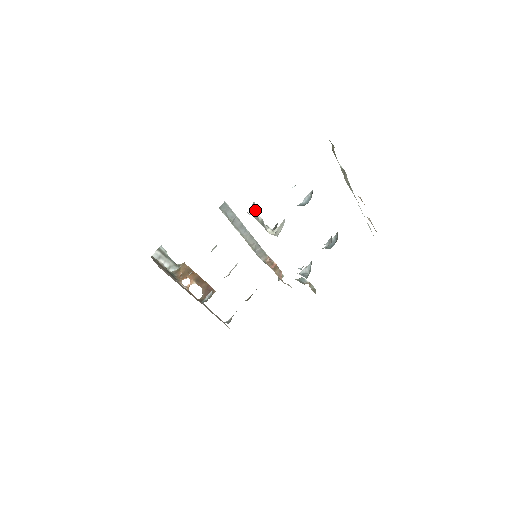
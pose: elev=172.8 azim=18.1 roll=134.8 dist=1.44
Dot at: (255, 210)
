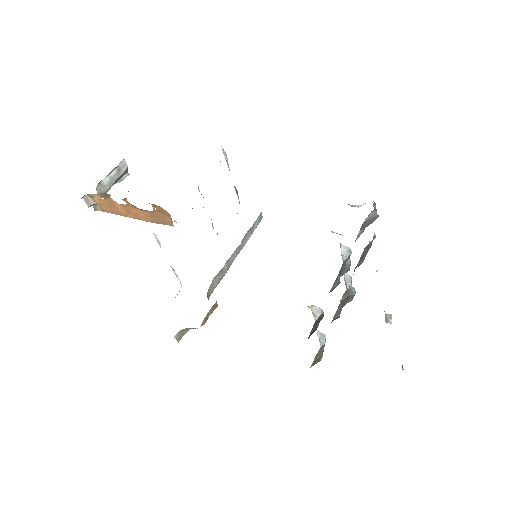
Dot at: occluded
